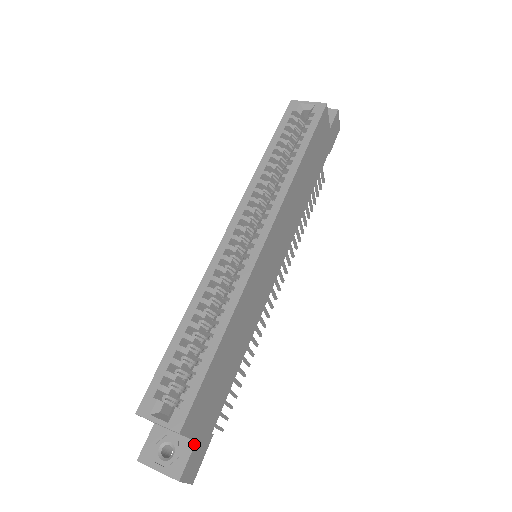
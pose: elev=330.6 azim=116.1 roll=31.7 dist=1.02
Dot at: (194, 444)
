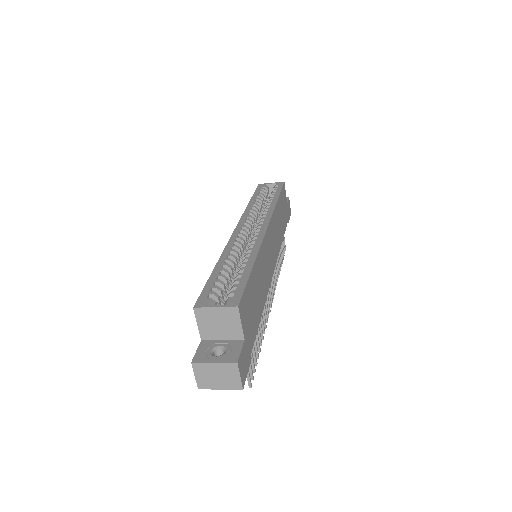
Dot at: (243, 341)
